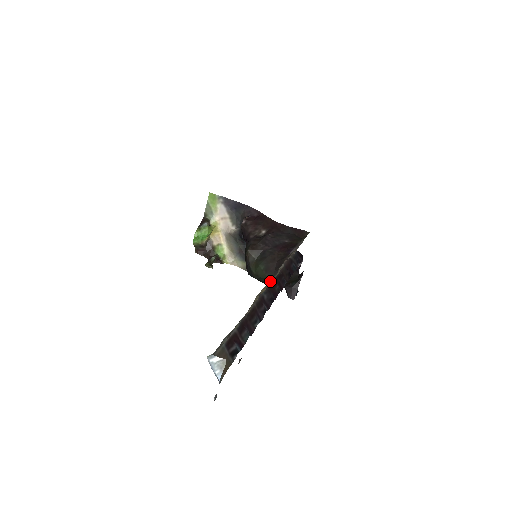
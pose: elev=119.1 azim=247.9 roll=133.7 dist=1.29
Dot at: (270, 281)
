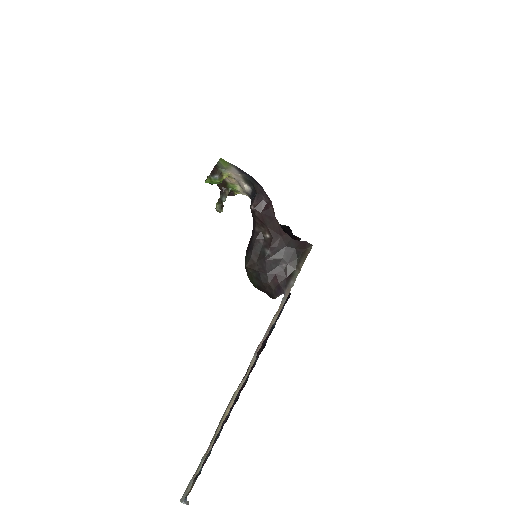
Dot at: occluded
